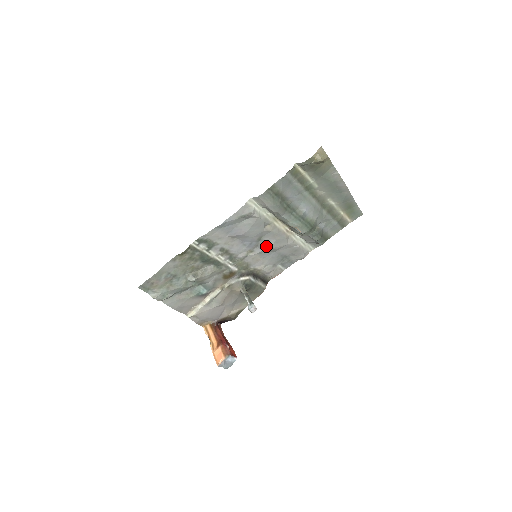
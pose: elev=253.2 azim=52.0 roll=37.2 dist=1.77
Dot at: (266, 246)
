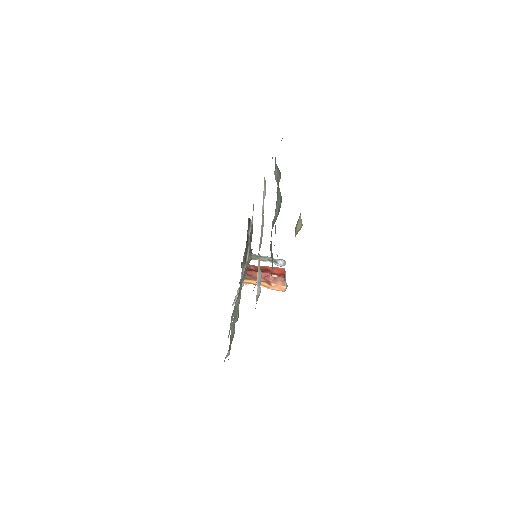
Dot at: occluded
